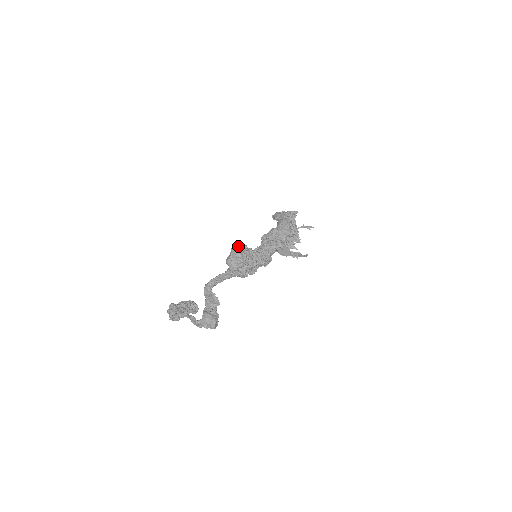
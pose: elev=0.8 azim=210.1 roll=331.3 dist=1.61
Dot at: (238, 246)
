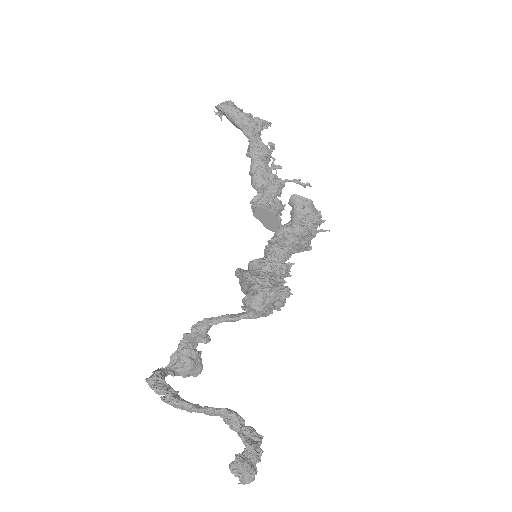
Dot at: (279, 291)
